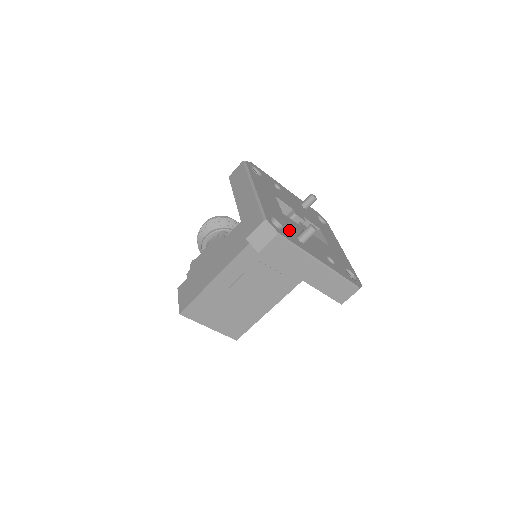
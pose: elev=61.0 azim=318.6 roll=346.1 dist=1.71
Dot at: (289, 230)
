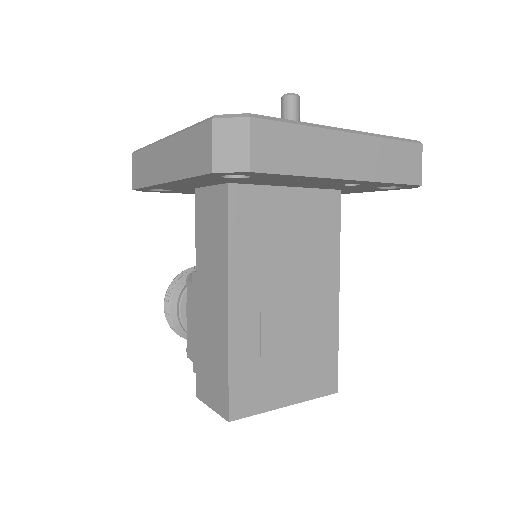
Dot at: occluded
